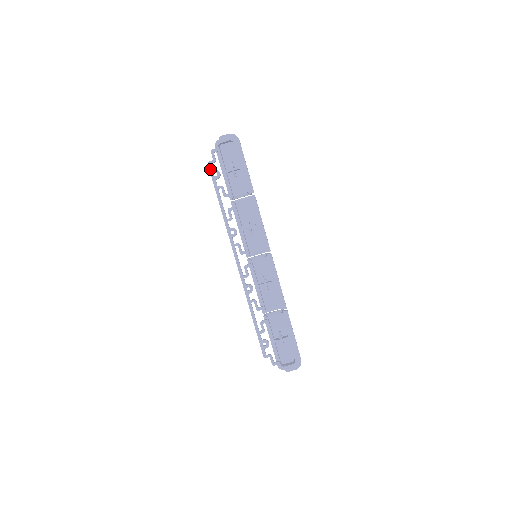
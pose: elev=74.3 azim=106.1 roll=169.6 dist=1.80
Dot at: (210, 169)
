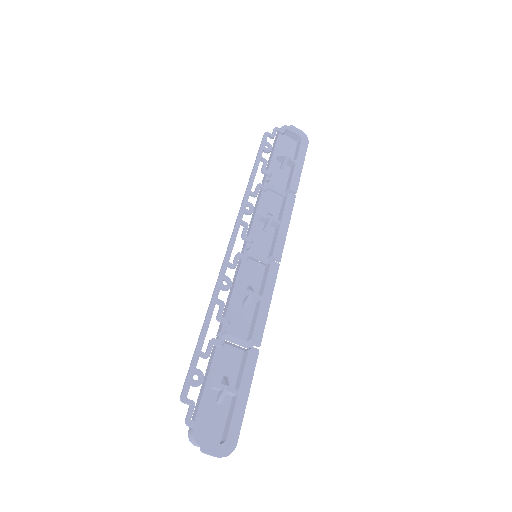
Dot at: (264, 138)
